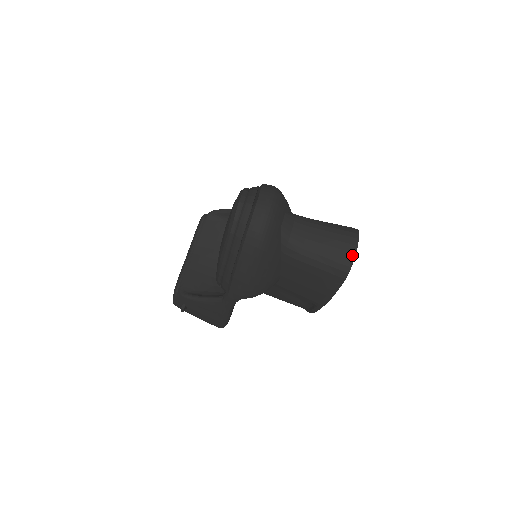
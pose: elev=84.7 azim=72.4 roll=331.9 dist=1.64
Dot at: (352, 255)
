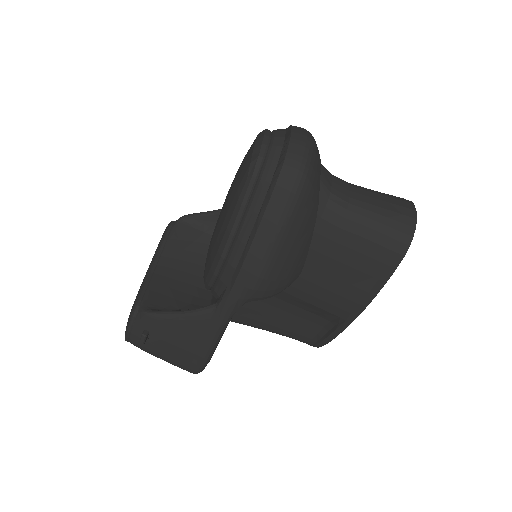
Dot at: (412, 220)
